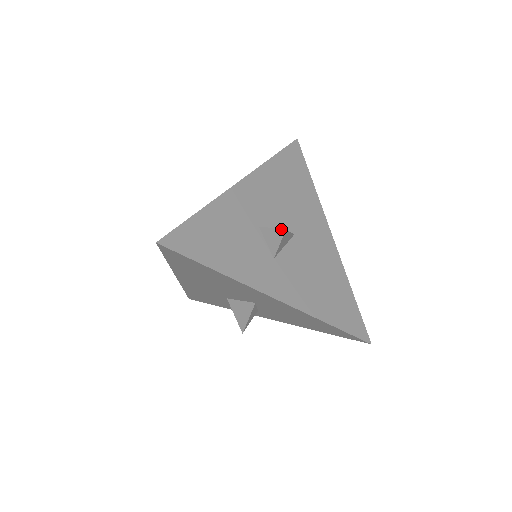
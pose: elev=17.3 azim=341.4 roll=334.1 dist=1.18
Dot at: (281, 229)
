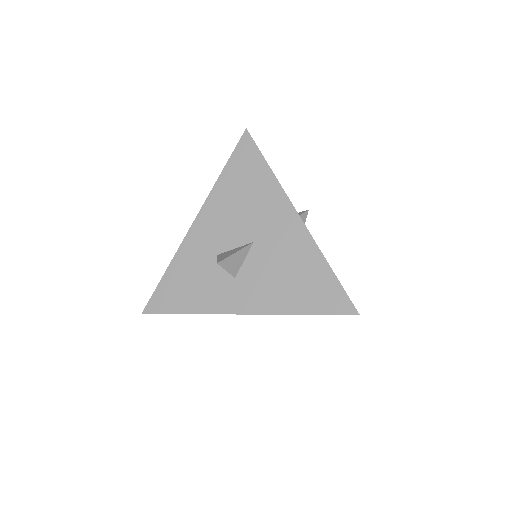
Dot at: (217, 262)
